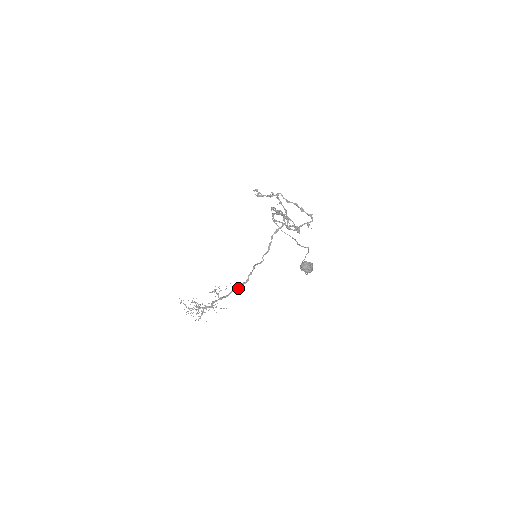
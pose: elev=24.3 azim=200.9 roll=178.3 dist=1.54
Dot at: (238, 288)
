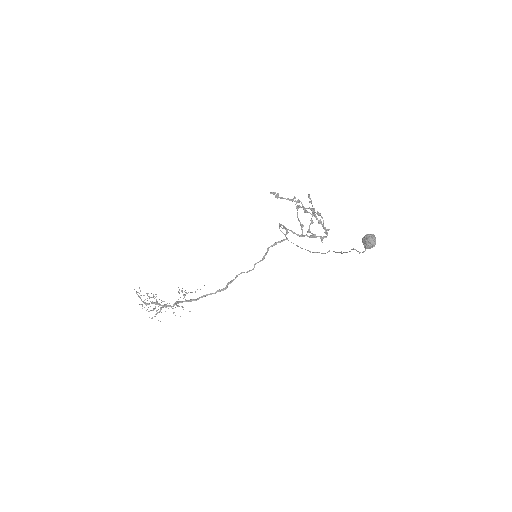
Dot at: (211, 294)
